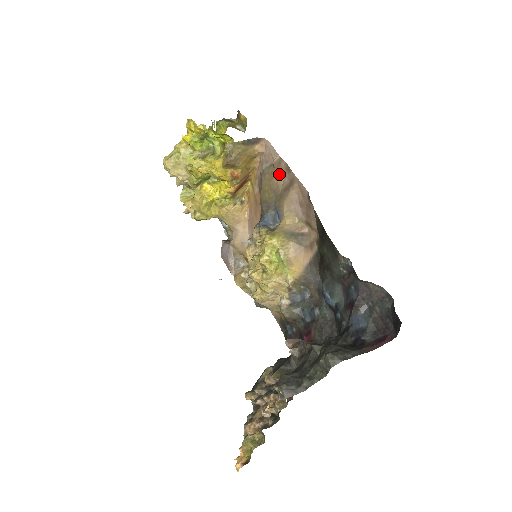
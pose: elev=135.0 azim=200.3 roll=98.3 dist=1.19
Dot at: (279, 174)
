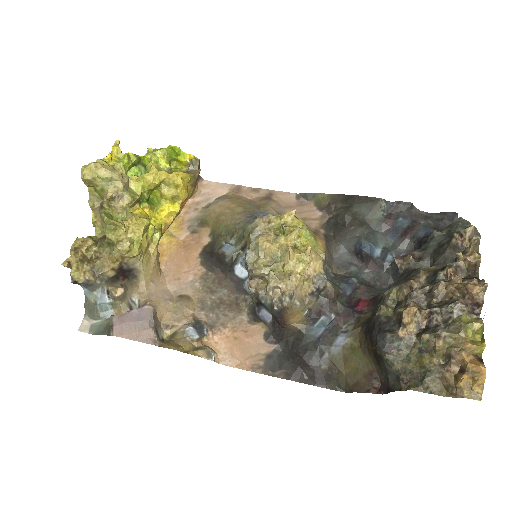
Dot at: (243, 196)
